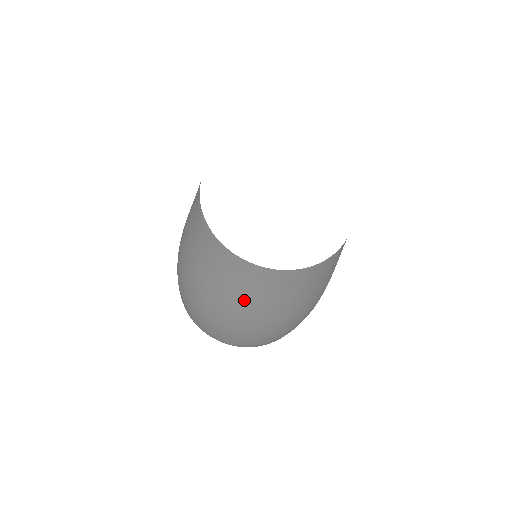
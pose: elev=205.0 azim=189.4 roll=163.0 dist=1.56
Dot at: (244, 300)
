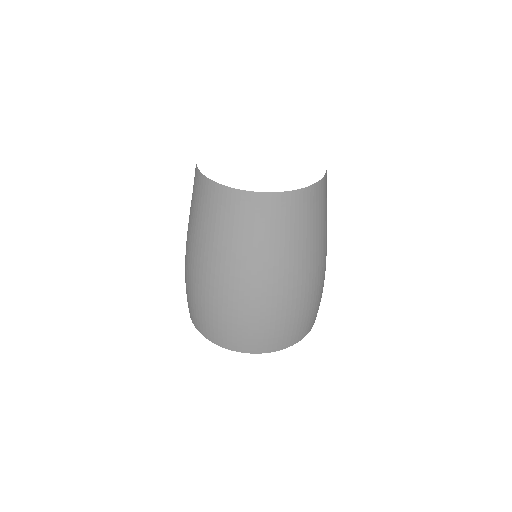
Dot at: (273, 251)
